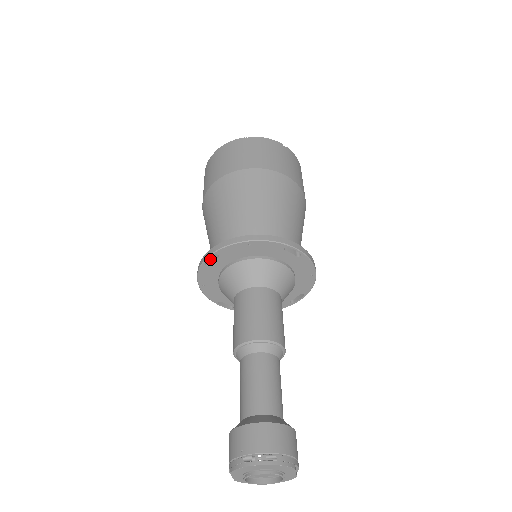
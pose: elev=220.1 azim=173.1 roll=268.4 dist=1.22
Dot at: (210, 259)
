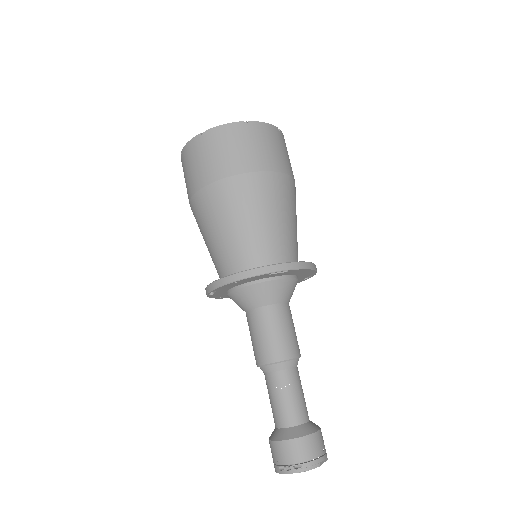
Dot at: occluded
